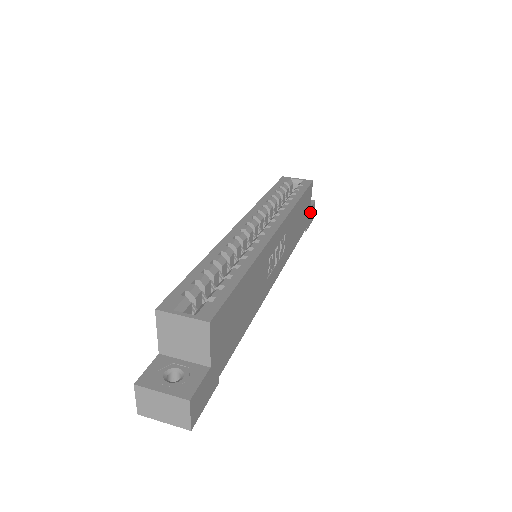
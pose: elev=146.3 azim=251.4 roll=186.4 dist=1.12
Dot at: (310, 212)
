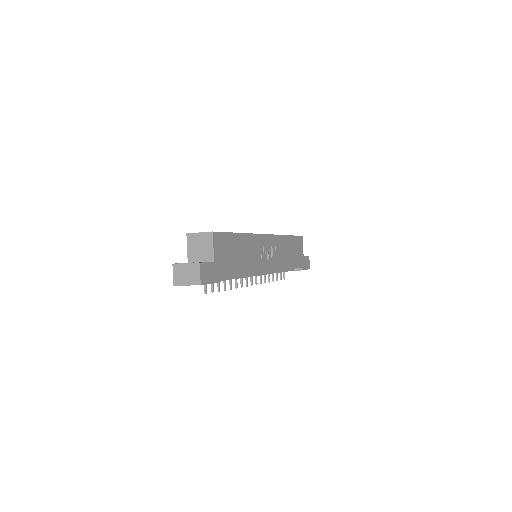
Dot at: (304, 259)
